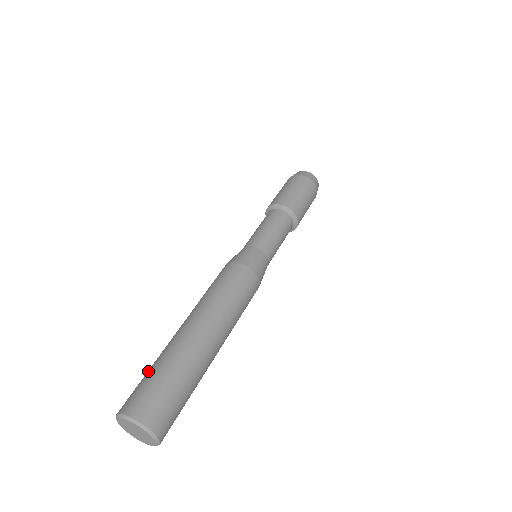
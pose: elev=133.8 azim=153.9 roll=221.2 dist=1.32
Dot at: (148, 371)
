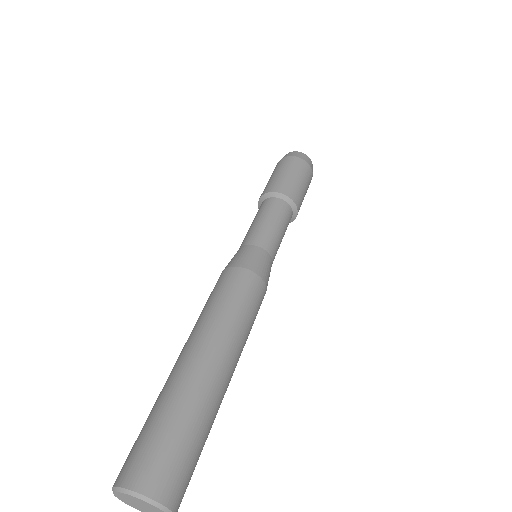
Dot at: (169, 424)
